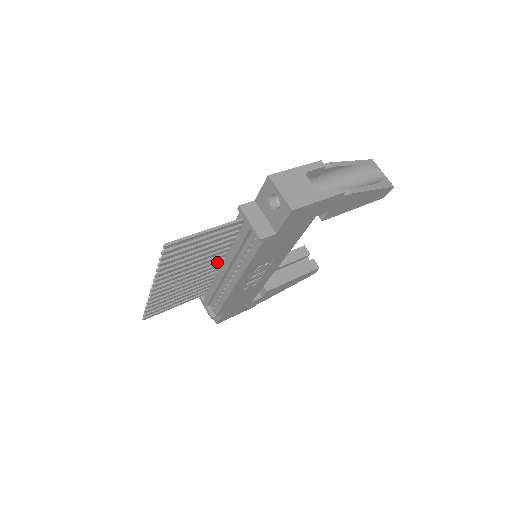
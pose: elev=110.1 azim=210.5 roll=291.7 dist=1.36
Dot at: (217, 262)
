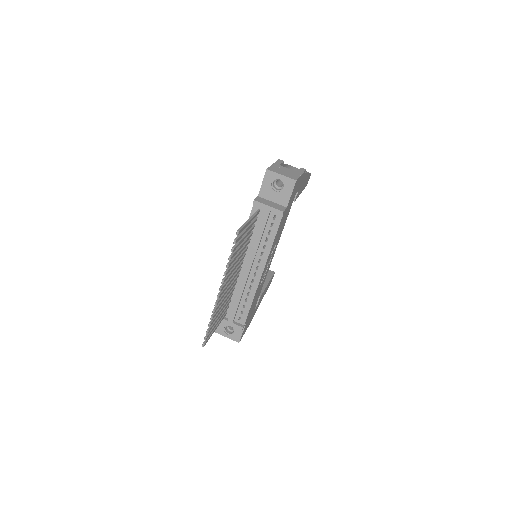
Dot at: occluded
